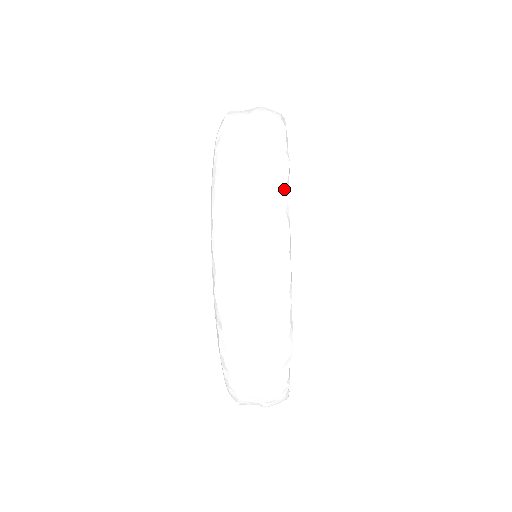
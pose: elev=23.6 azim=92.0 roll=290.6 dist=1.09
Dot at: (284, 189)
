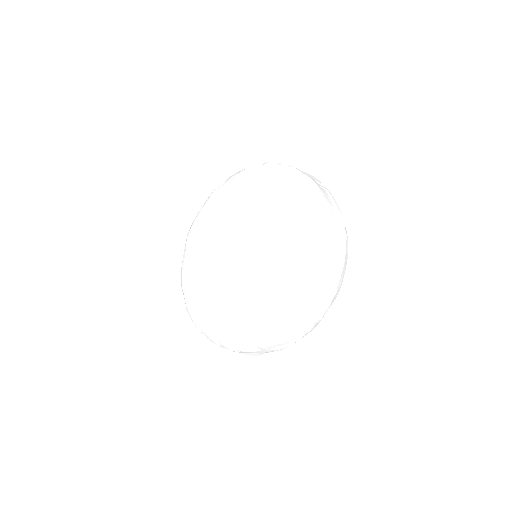
Dot at: occluded
